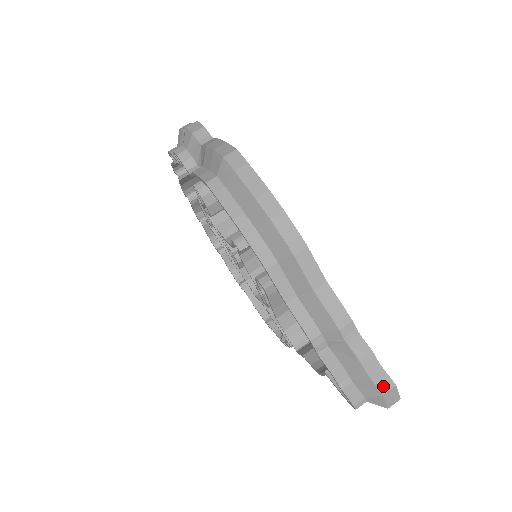
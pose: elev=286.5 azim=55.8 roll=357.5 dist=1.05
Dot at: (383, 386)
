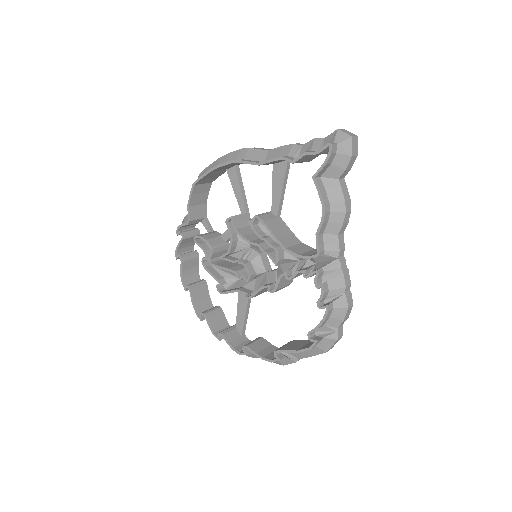
Dot at: (336, 131)
